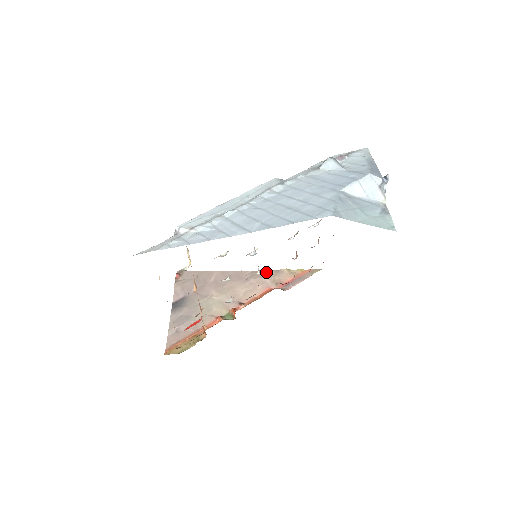
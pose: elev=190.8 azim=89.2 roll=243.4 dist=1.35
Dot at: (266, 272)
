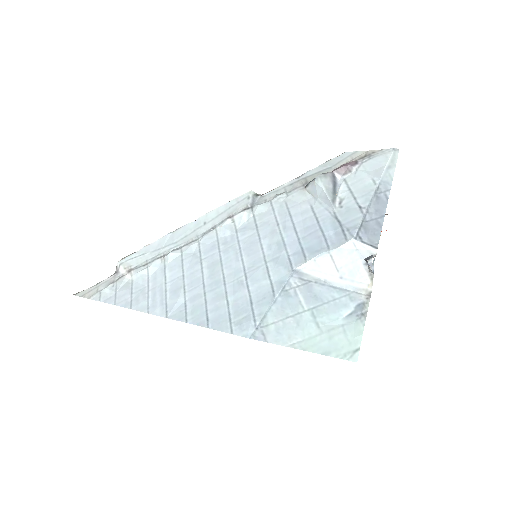
Dot at: occluded
